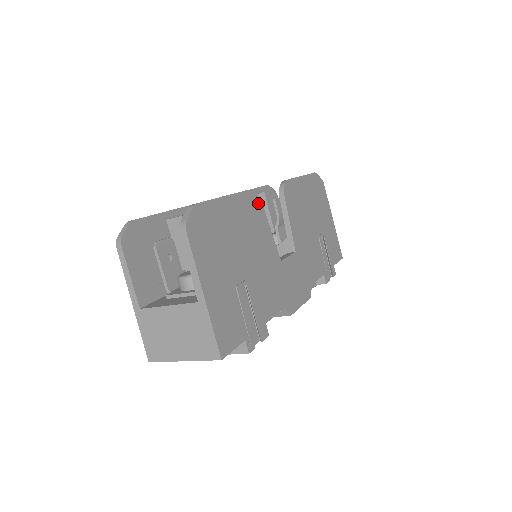
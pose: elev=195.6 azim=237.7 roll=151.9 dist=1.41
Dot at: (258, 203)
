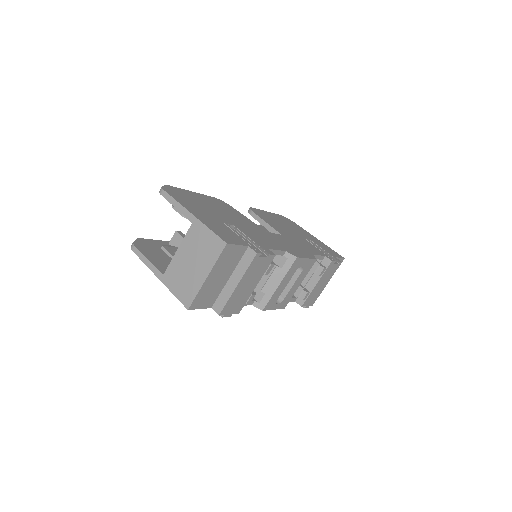
Dot at: (226, 205)
